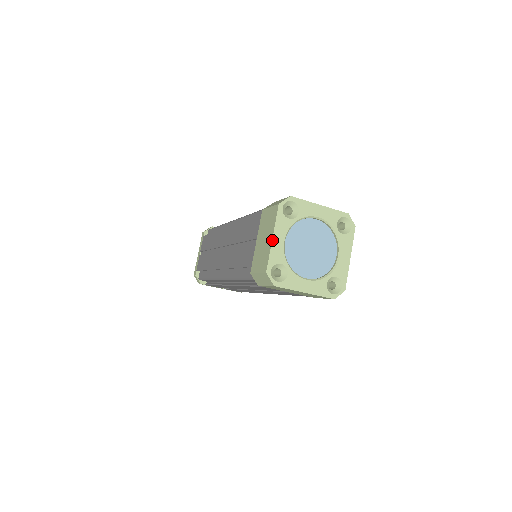
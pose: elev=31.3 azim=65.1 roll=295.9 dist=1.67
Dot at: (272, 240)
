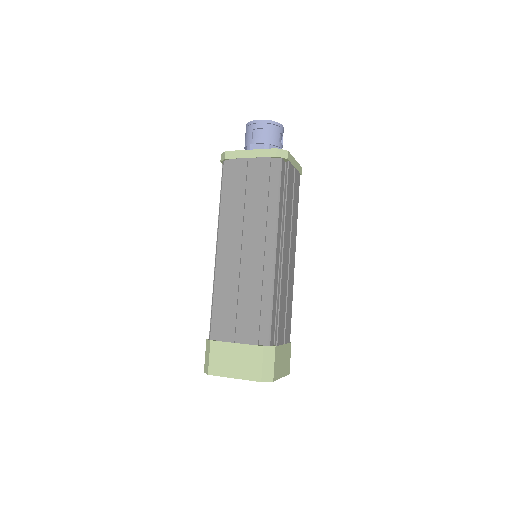
Dot at: occluded
